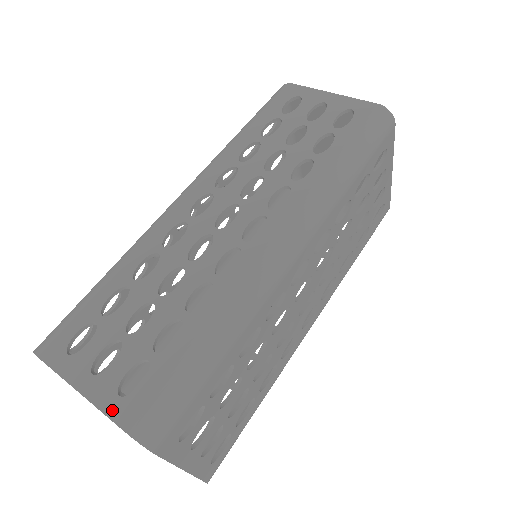
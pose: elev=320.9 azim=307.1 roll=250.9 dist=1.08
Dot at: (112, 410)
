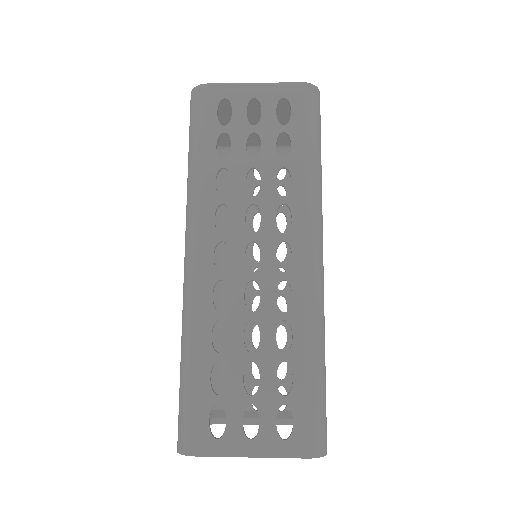
Dot at: (288, 452)
